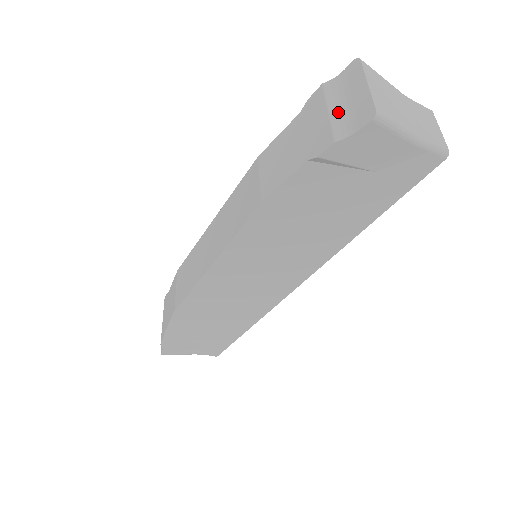
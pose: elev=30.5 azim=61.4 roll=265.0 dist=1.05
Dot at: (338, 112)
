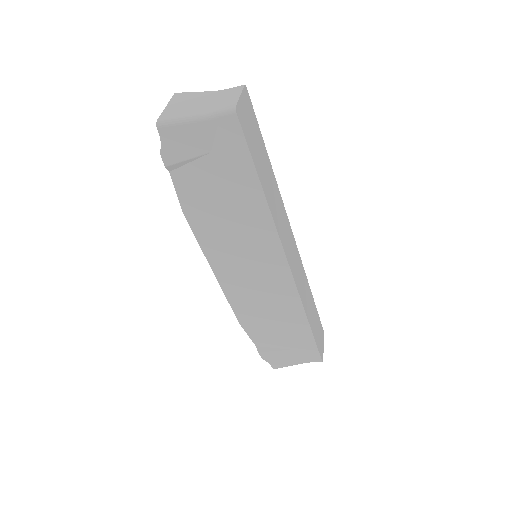
Dot at: occluded
